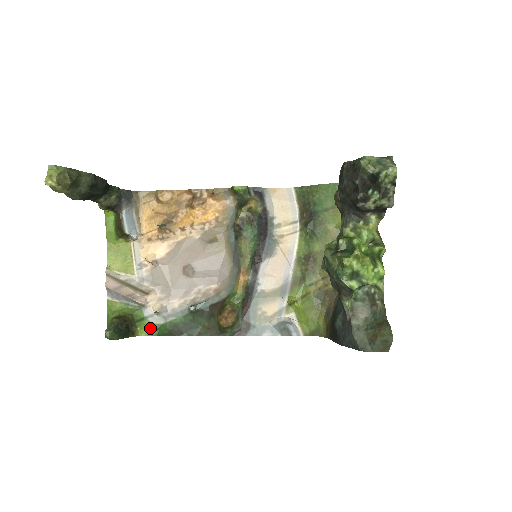
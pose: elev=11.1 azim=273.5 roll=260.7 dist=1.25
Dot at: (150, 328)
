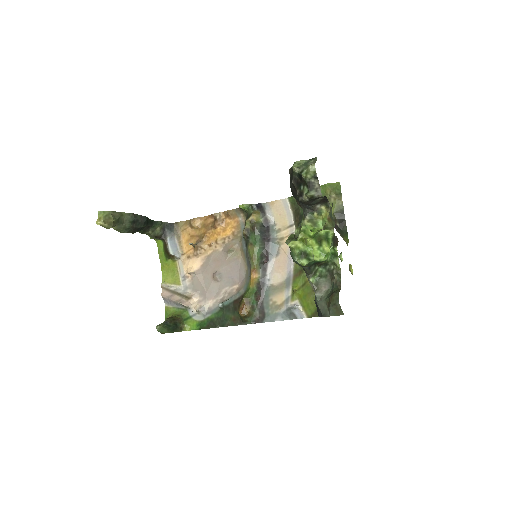
Dot at: (194, 324)
